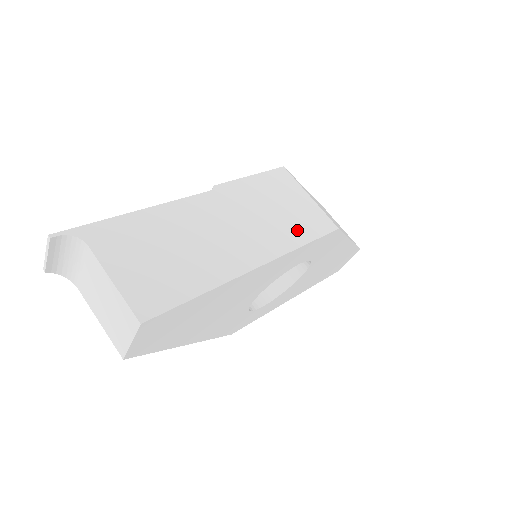
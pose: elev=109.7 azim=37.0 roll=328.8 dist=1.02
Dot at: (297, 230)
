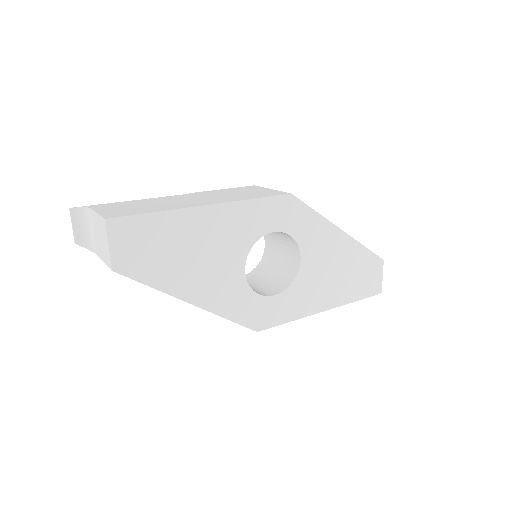
Dot at: (250, 196)
